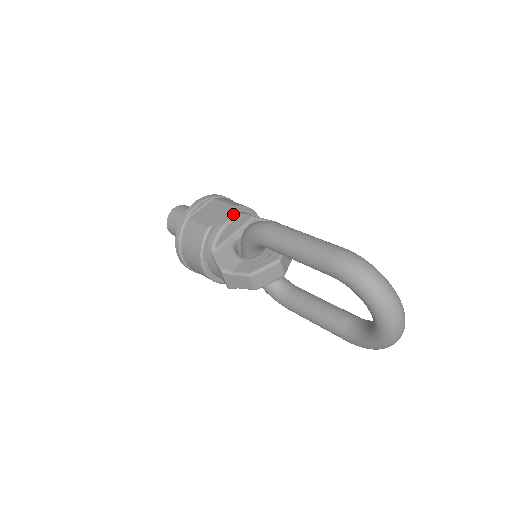
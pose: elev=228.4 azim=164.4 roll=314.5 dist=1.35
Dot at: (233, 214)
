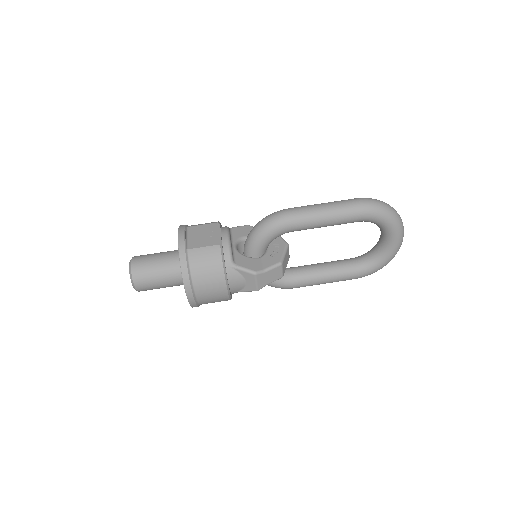
Dot at: (223, 229)
